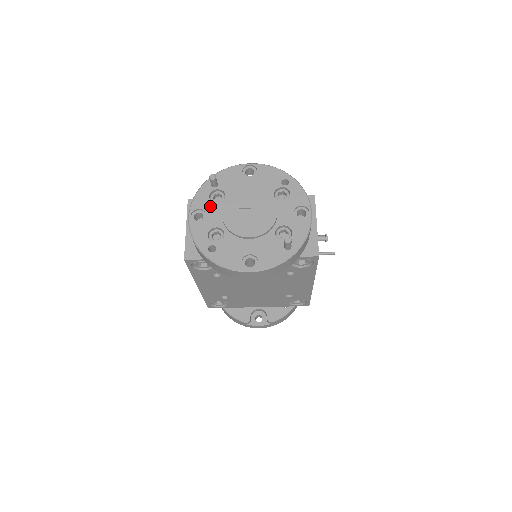
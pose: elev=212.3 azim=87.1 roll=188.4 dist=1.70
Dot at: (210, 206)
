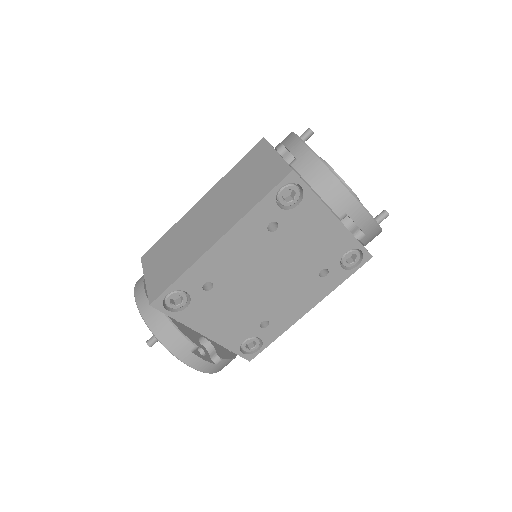
Dot at: occluded
